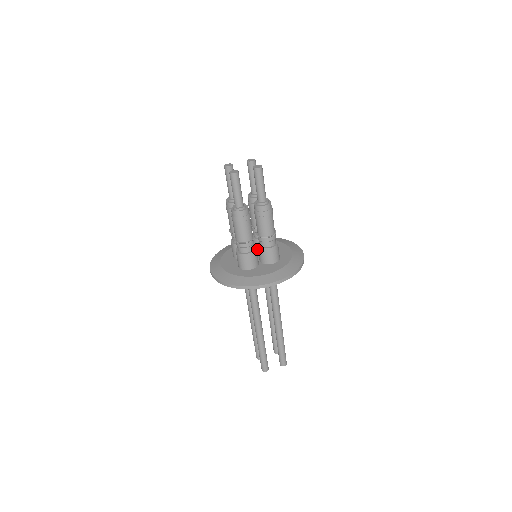
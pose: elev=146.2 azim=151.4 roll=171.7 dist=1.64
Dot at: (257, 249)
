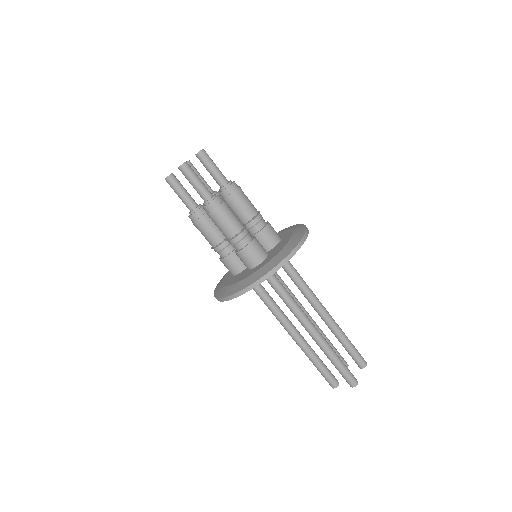
Dot at: occluded
